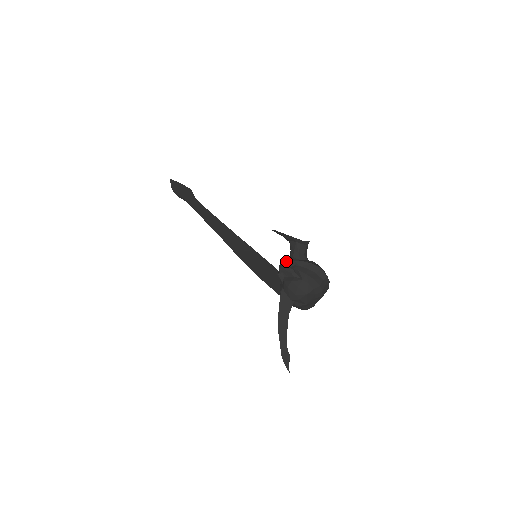
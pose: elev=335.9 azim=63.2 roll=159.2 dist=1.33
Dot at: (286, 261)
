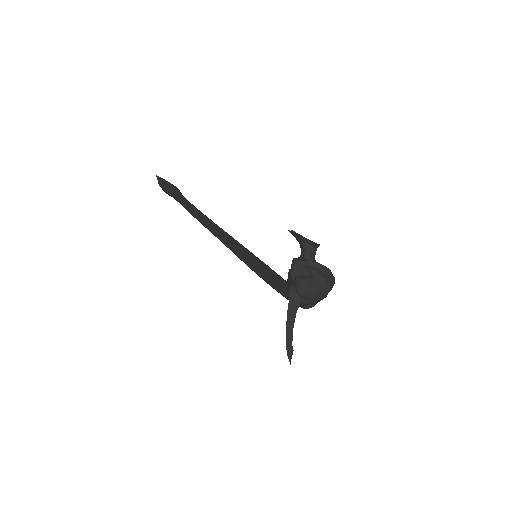
Dot at: (299, 260)
